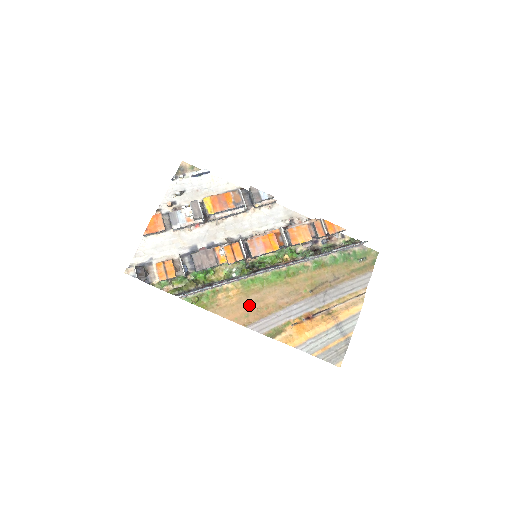
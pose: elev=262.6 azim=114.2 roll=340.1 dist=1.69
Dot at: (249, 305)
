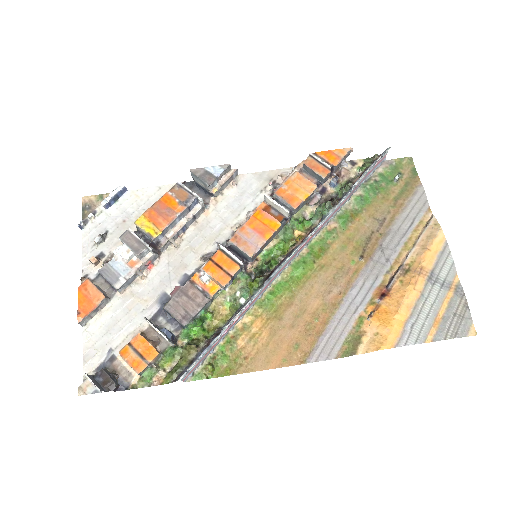
Dot at: (290, 329)
